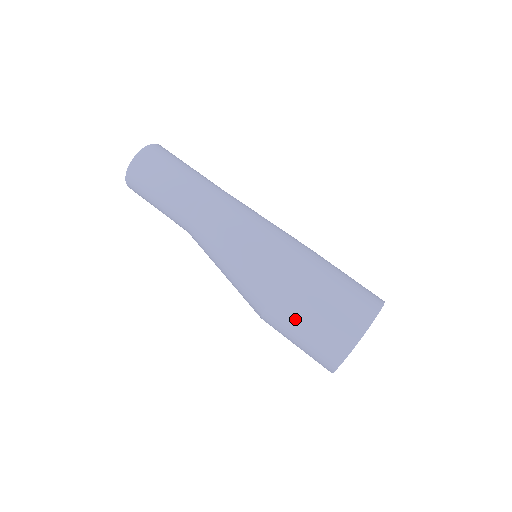
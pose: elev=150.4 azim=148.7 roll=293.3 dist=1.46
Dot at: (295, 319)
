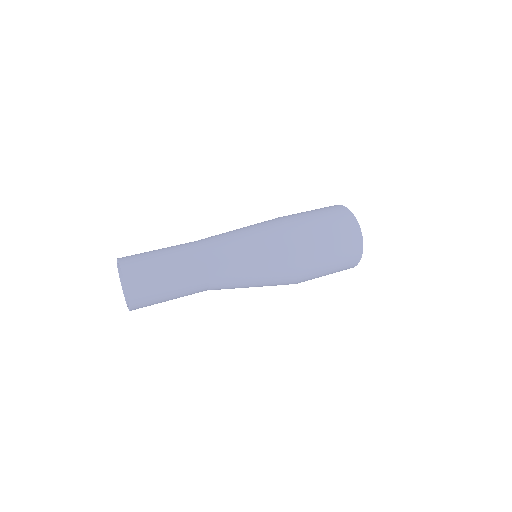
Dot at: (323, 269)
